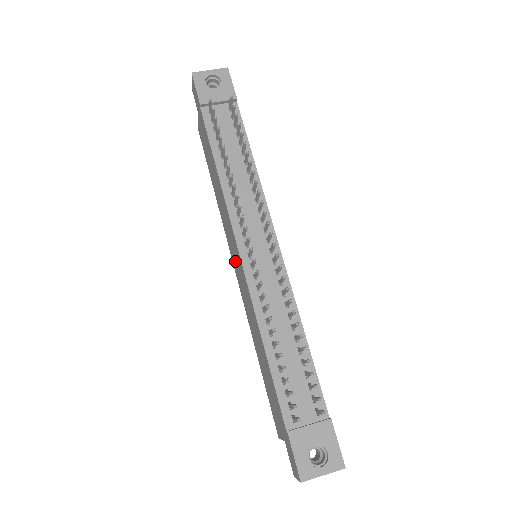
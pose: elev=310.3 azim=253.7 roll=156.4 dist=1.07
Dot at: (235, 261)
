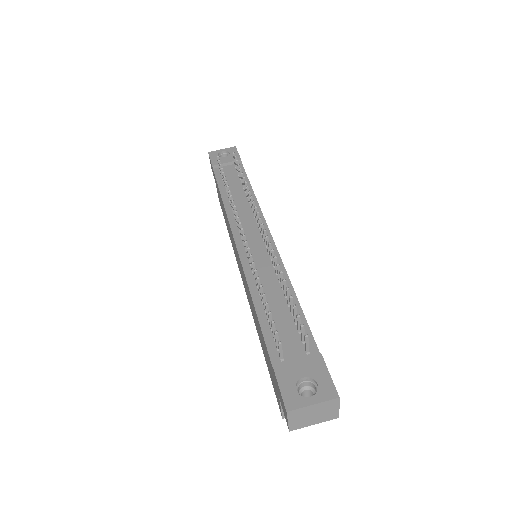
Dot at: (239, 266)
